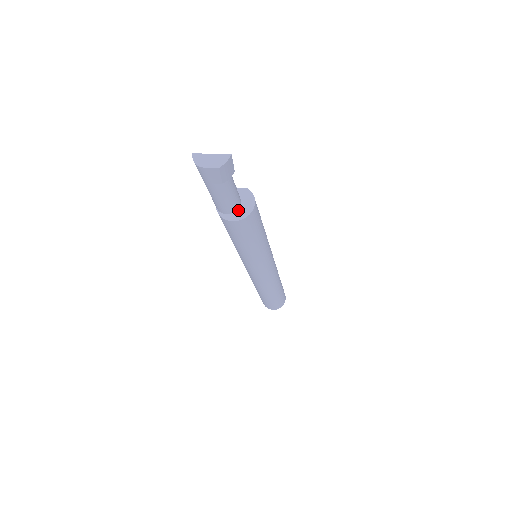
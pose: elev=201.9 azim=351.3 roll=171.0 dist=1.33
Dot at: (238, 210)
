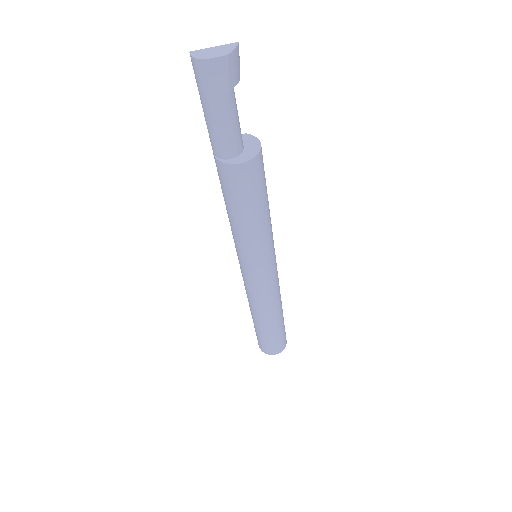
Dot at: (243, 153)
